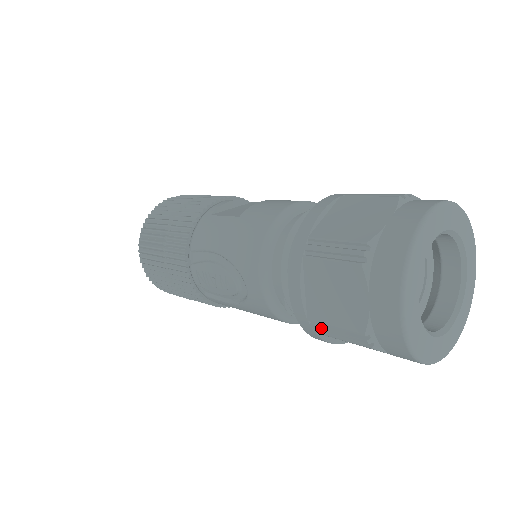
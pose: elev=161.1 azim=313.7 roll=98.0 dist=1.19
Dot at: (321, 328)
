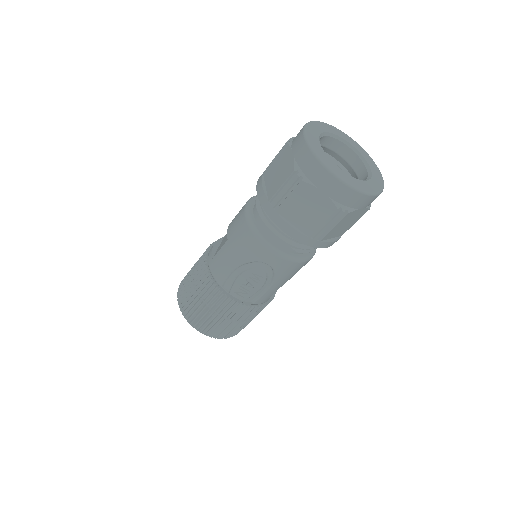
Dot at: (319, 234)
